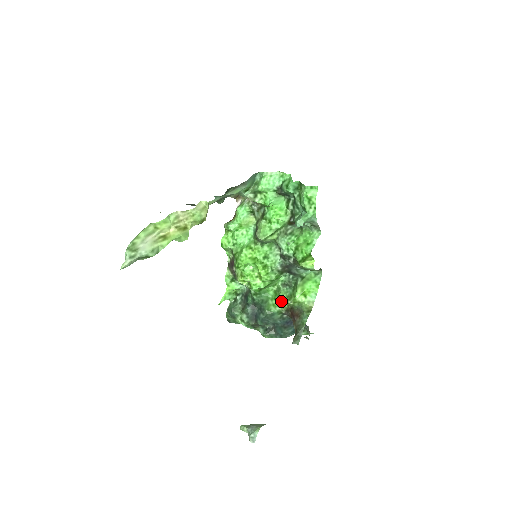
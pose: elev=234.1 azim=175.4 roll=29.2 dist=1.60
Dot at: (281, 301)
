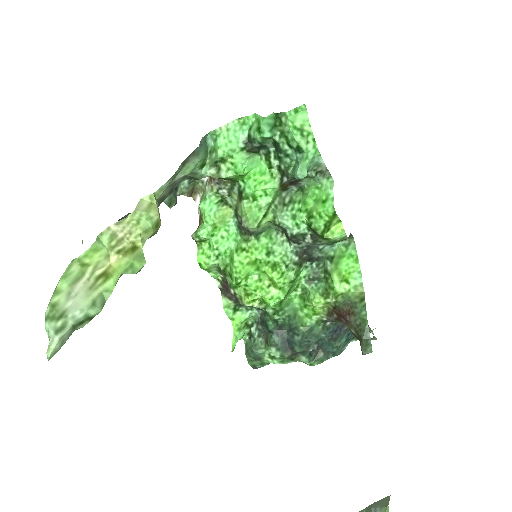
Dot at: (316, 305)
